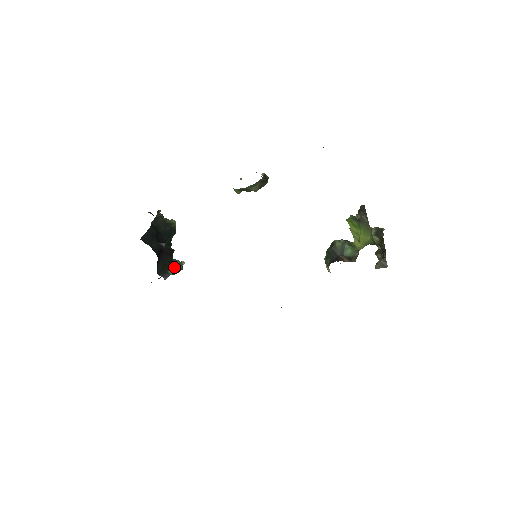
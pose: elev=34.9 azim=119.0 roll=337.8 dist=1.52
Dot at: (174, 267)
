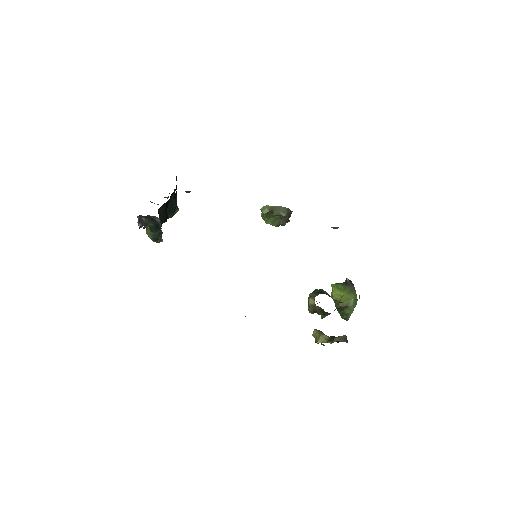
Dot at: (160, 229)
